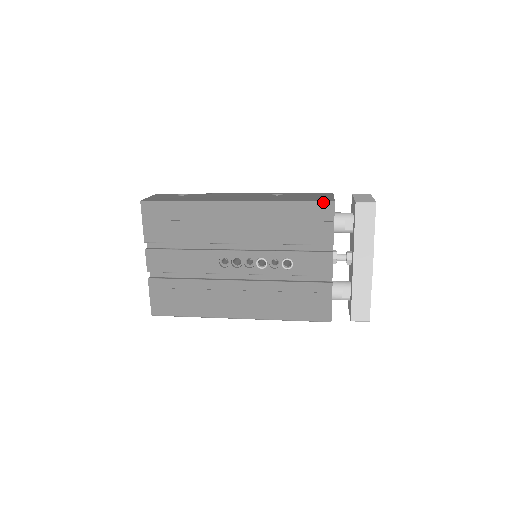
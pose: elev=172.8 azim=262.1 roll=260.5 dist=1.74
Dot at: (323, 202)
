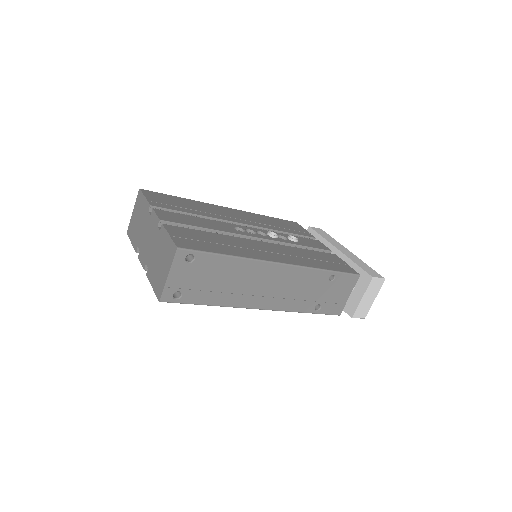
Dot at: (289, 221)
